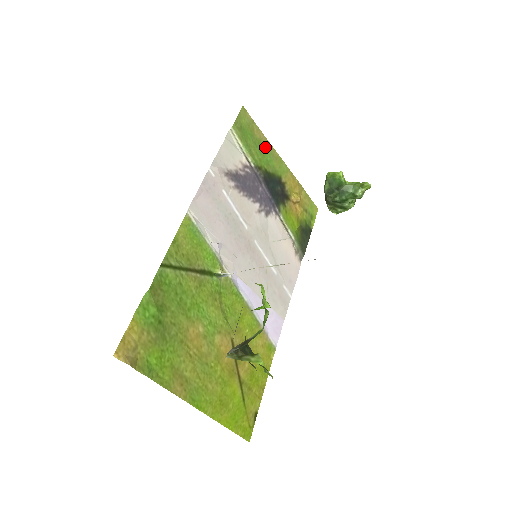
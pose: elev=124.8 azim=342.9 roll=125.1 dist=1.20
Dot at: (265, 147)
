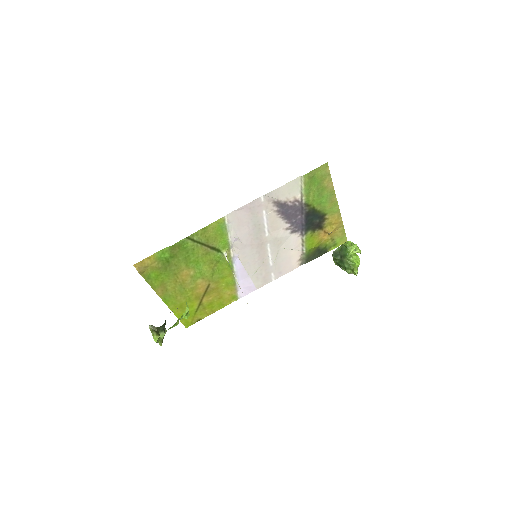
Dot at: (327, 193)
